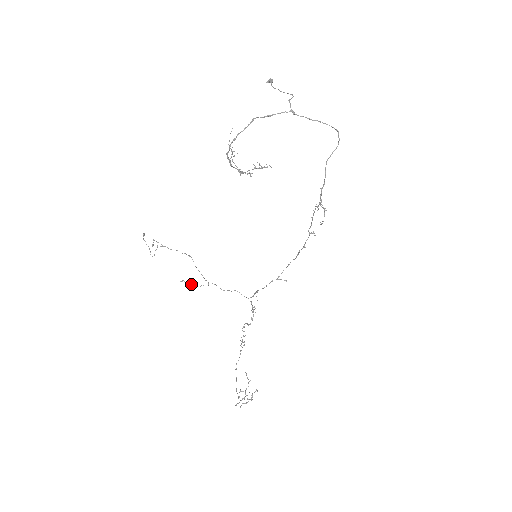
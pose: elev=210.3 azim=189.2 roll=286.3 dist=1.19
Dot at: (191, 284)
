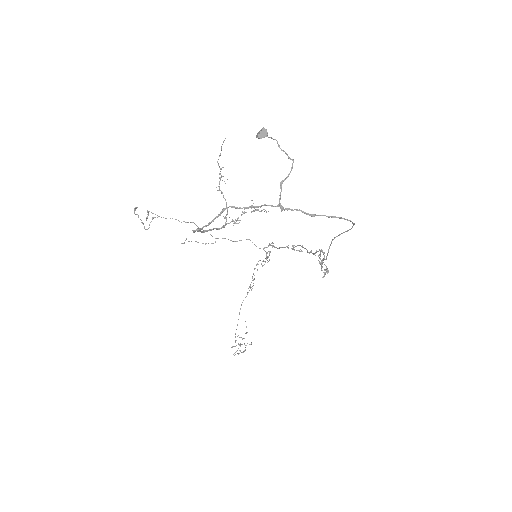
Dot at: (196, 241)
